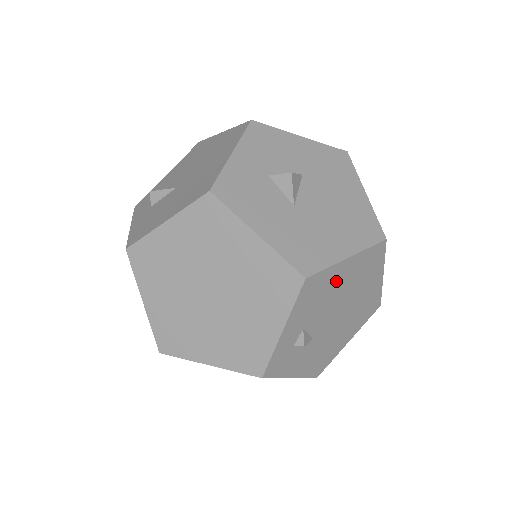
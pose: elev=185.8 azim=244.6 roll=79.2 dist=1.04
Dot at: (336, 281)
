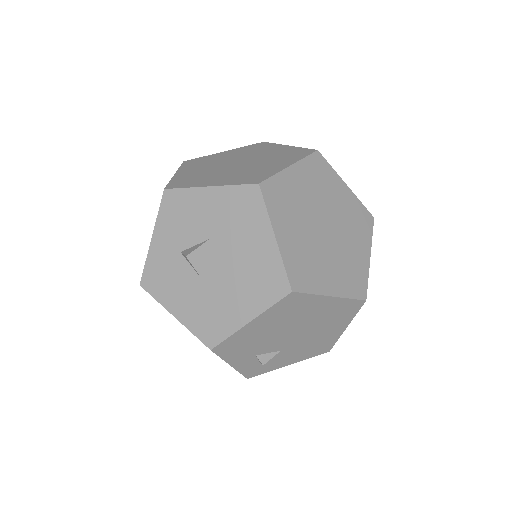
Dot at: (256, 332)
